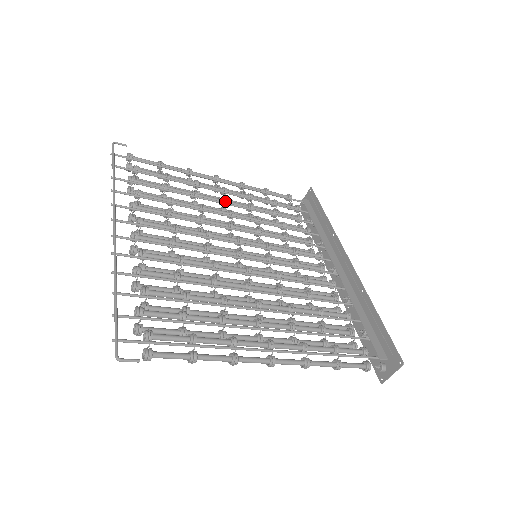
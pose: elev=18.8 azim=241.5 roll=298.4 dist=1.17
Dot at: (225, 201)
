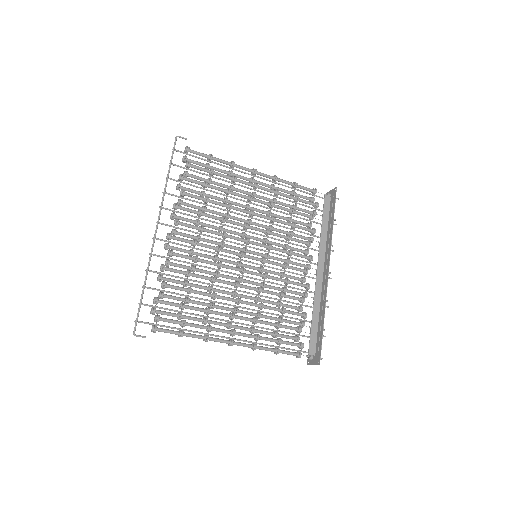
Dot at: (251, 200)
